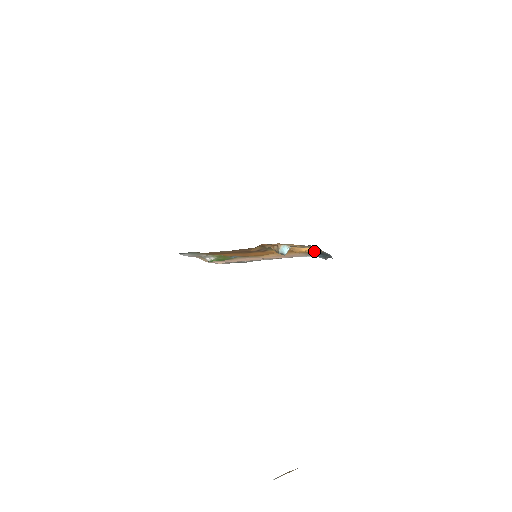
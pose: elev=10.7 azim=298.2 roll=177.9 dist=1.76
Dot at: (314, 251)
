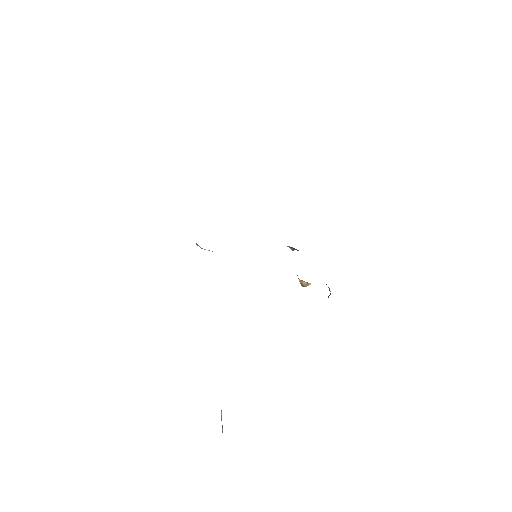
Dot at: occluded
